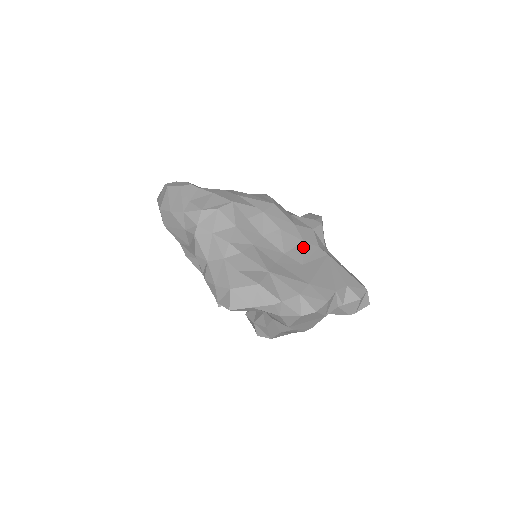
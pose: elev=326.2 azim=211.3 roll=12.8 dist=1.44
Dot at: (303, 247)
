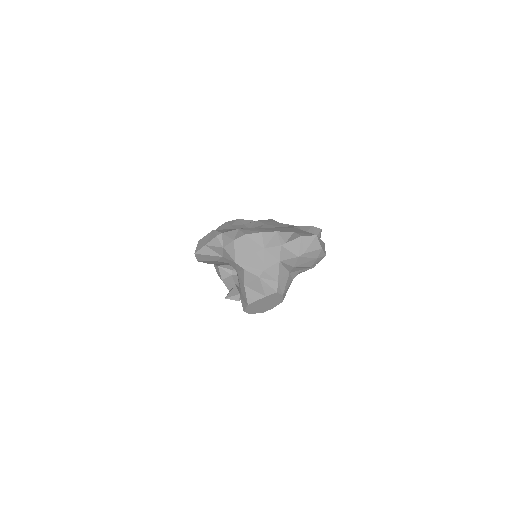
Dot at: (276, 227)
